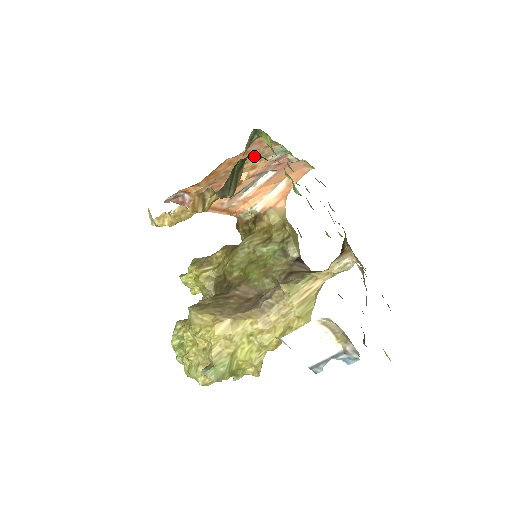
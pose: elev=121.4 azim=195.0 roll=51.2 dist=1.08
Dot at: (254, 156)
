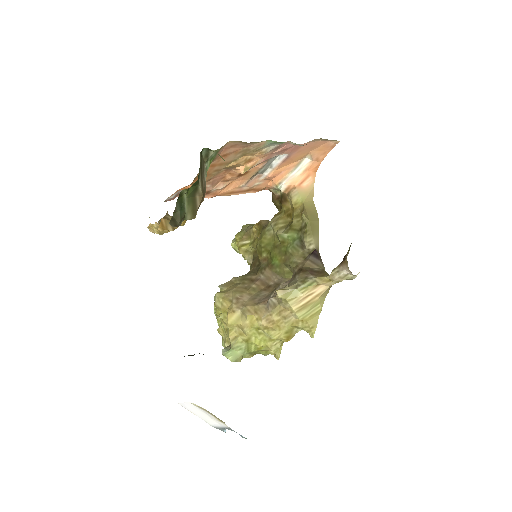
Dot at: (187, 192)
